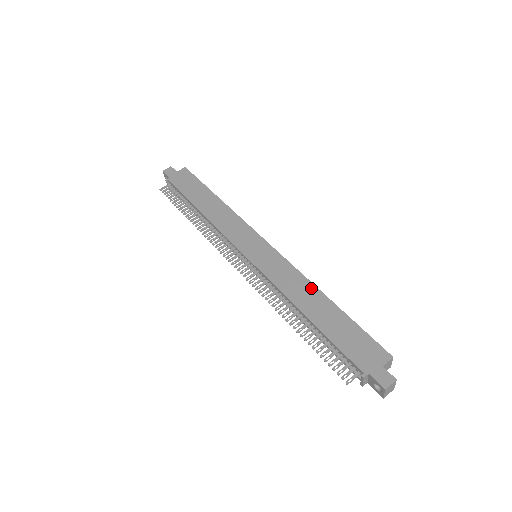
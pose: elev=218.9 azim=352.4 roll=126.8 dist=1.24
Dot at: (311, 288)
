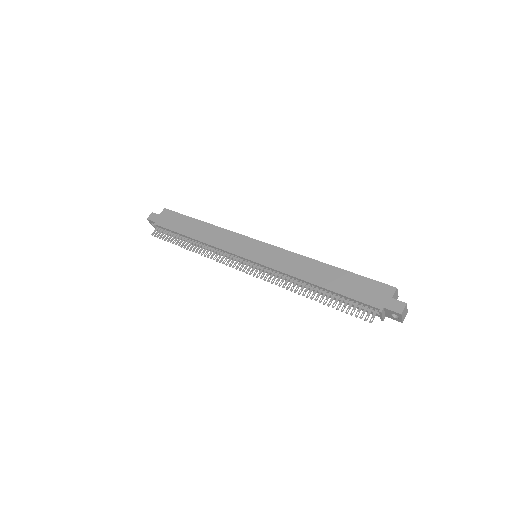
Dot at: (311, 262)
